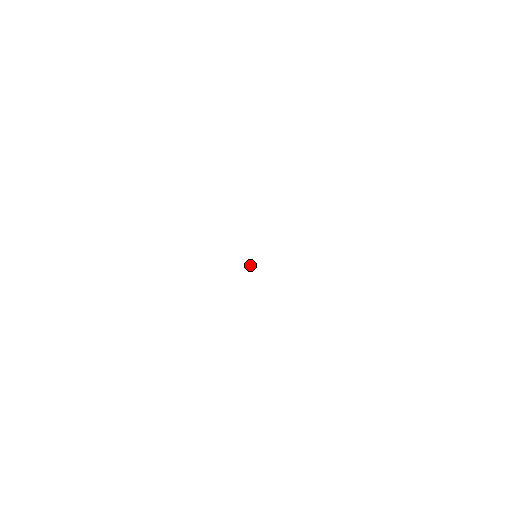
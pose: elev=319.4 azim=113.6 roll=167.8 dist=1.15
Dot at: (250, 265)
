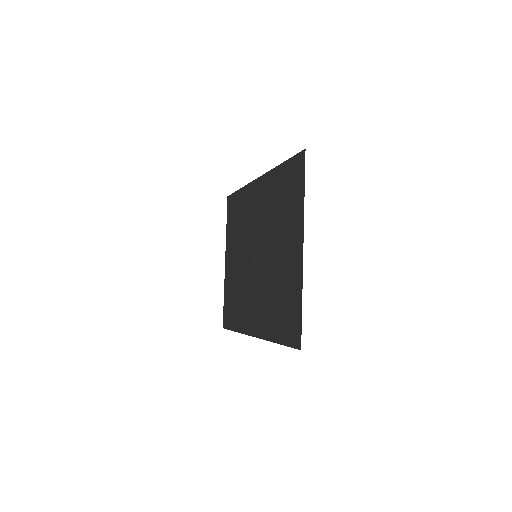
Dot at: (257, 260)
